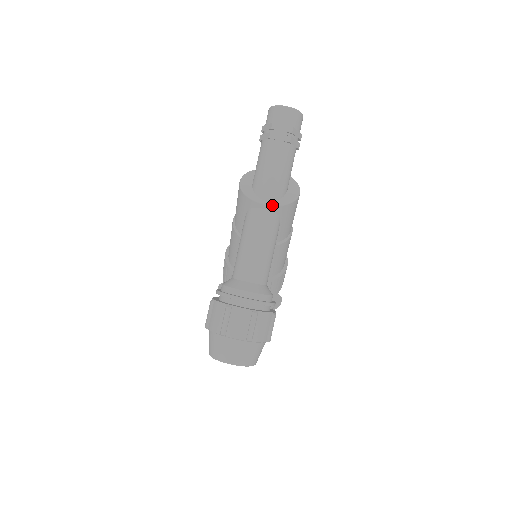
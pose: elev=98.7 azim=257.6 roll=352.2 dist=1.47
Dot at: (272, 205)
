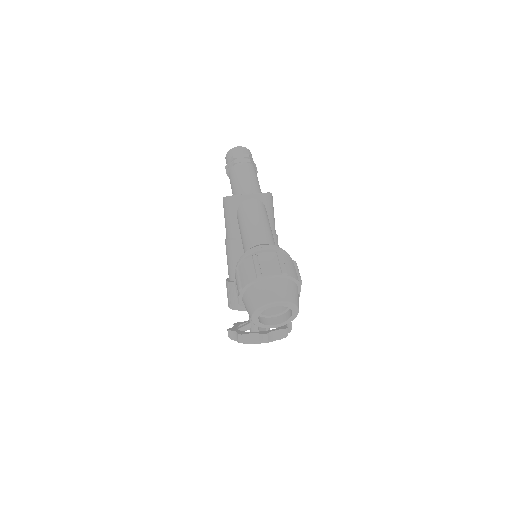
Dot at: (256, 193)
